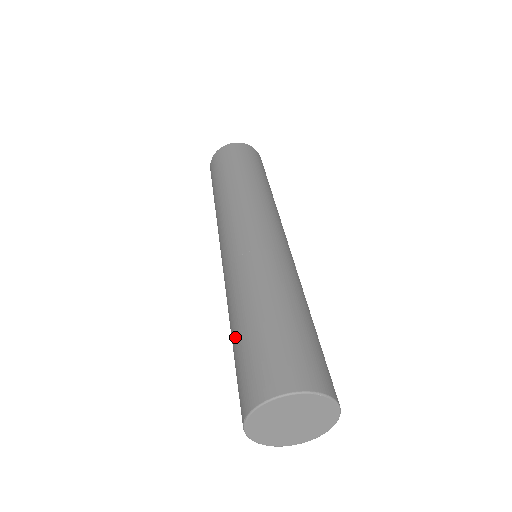
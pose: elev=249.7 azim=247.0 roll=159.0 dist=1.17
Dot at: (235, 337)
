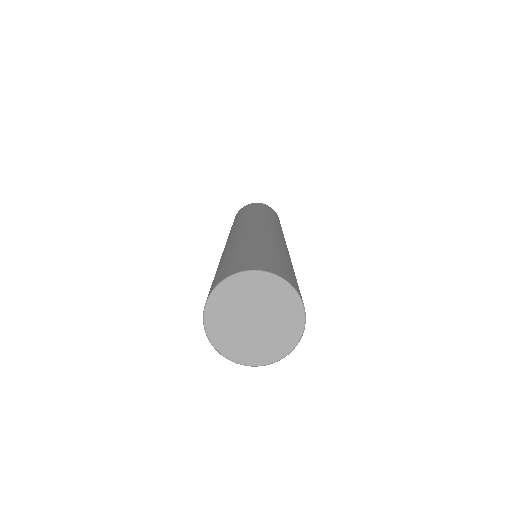
Dot at: (220, 264)
